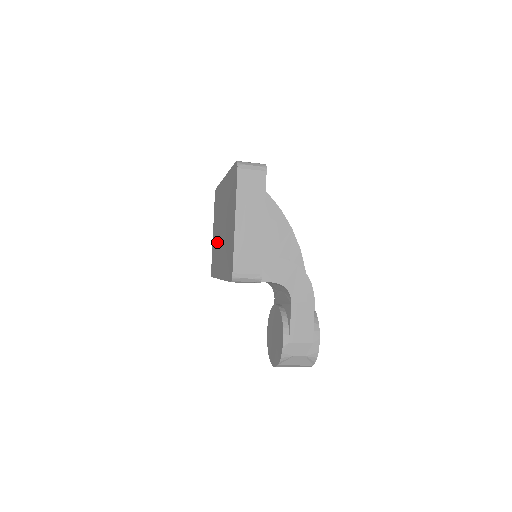
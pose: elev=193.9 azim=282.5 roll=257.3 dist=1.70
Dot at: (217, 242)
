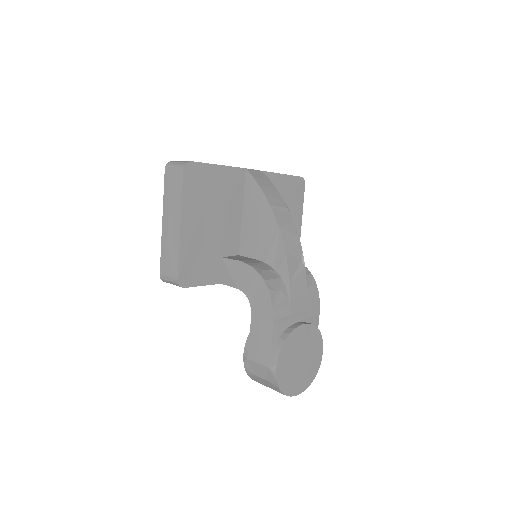
Dot at: occluded
